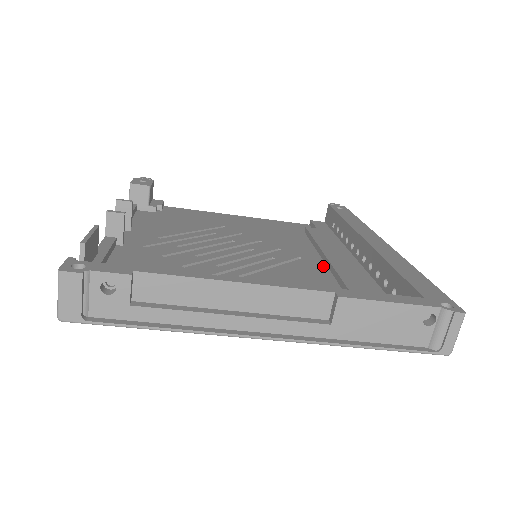
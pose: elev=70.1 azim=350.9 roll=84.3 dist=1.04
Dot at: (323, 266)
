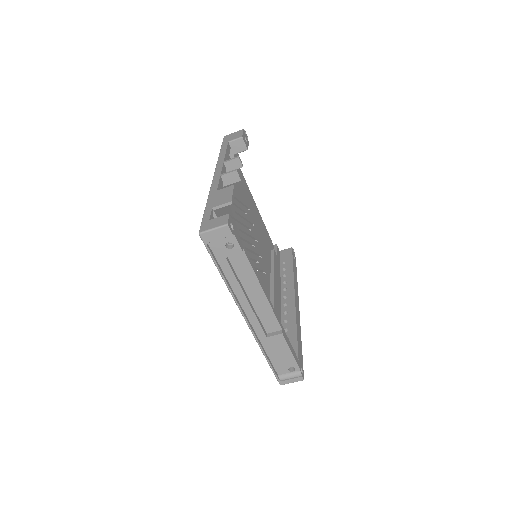
Dot at: (269, 288)
